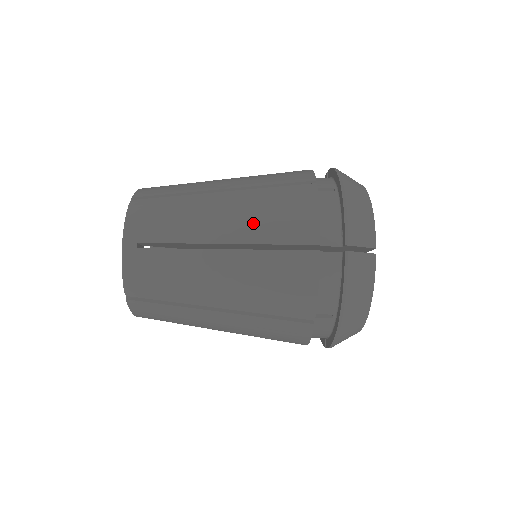
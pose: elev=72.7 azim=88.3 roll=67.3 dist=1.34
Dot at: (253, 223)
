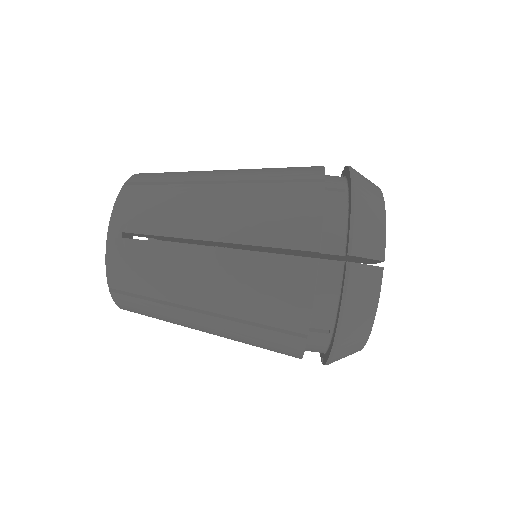
Dot at: occluded
